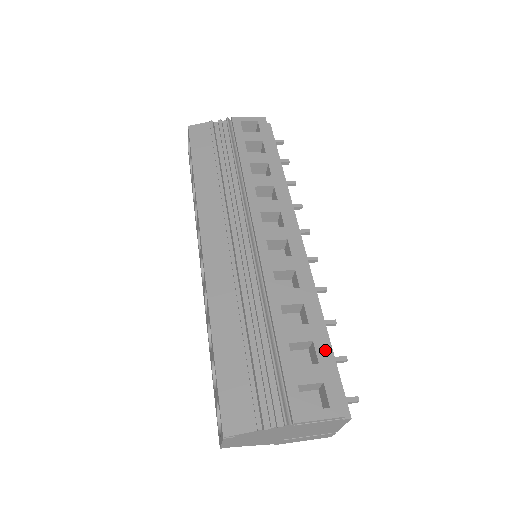
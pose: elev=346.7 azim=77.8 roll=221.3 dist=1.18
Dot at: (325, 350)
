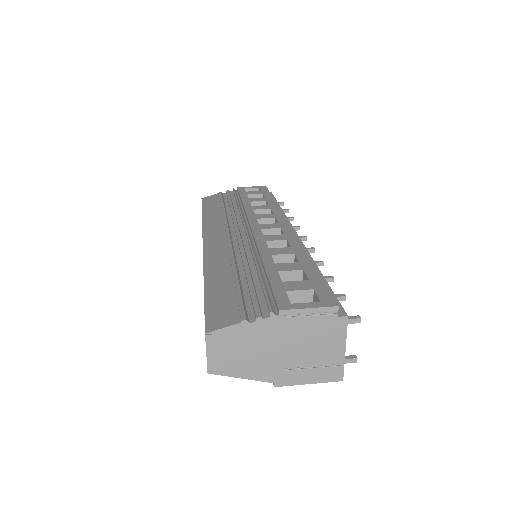
Dot at: (316, 274)
